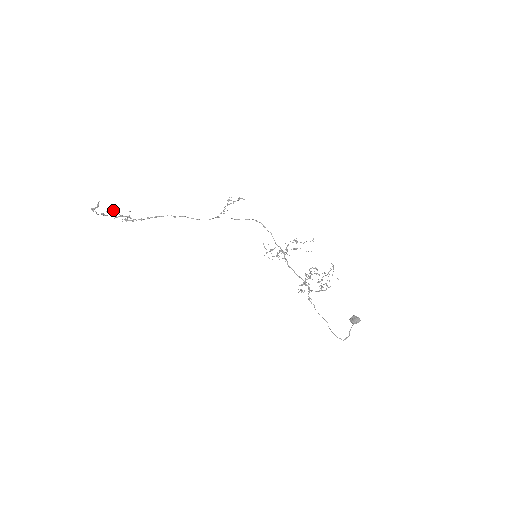
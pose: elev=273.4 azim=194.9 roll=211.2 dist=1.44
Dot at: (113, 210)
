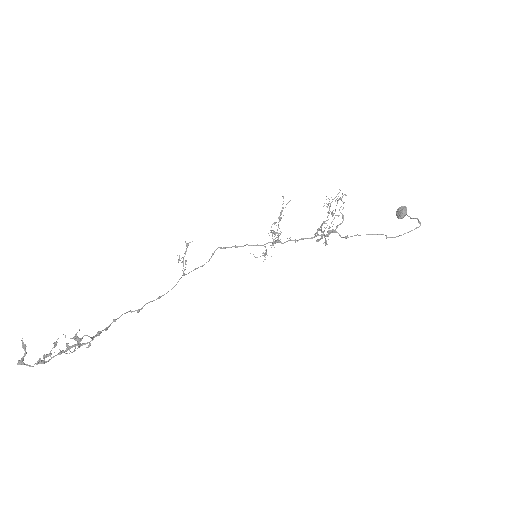
Dot at: occluded
